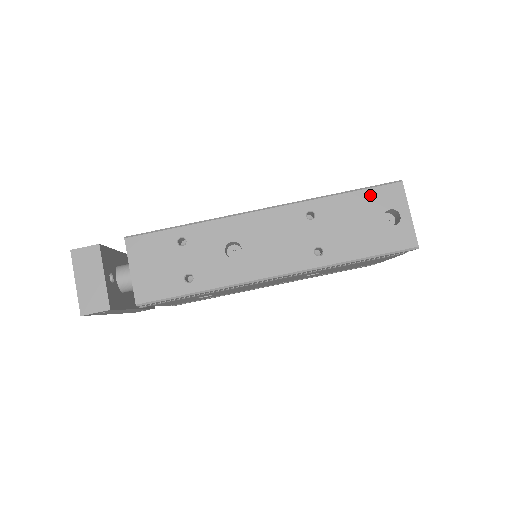
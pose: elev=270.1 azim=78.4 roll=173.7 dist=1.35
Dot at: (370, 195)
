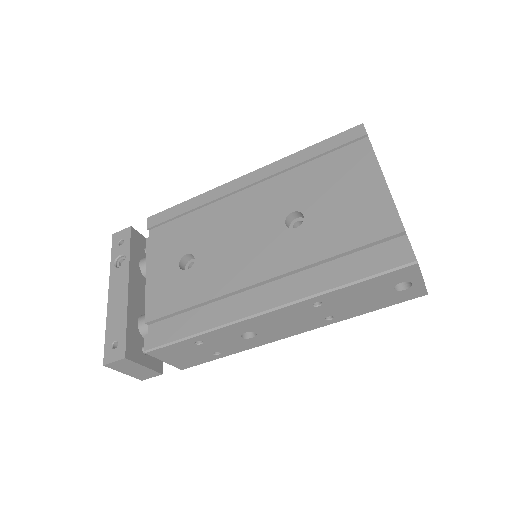
Dot at: (380, 280)
